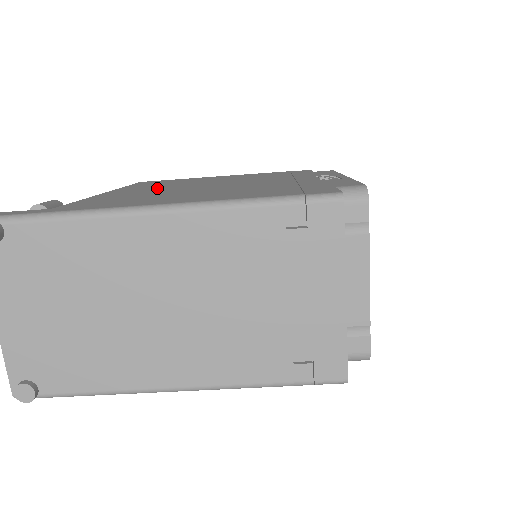
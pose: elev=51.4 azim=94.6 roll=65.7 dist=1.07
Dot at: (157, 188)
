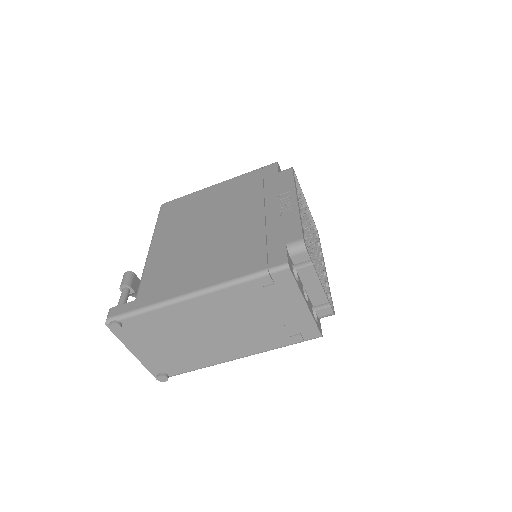
Dot at: (180, 236)
